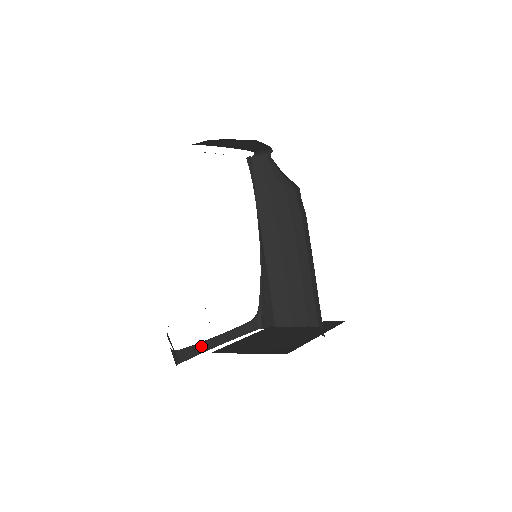
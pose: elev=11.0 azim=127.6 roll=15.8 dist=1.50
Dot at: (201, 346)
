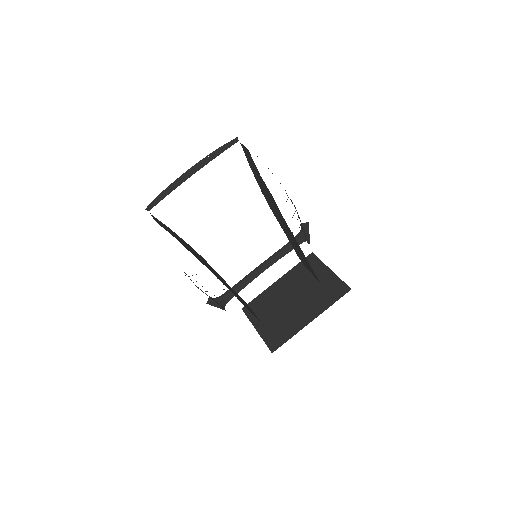
Dot at: (245, 281)
